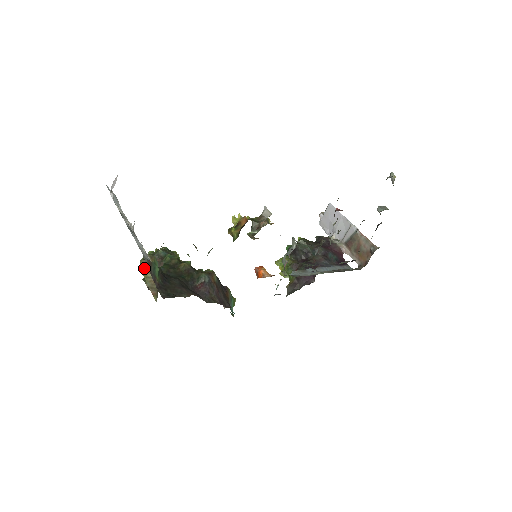
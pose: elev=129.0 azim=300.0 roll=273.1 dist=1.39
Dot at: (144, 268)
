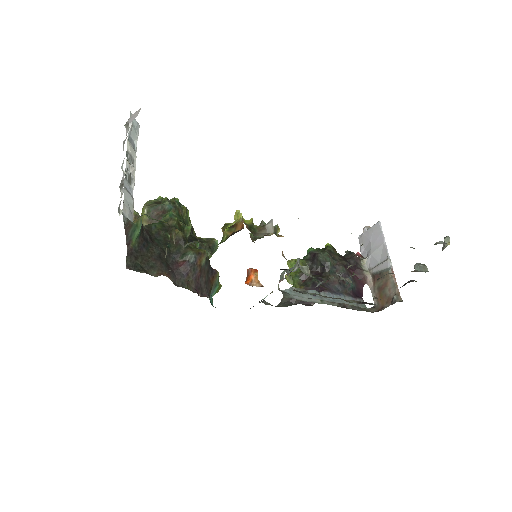
Dot at: (143, 214)
